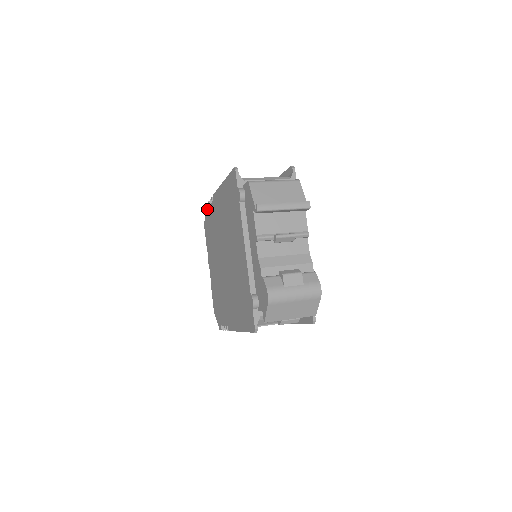
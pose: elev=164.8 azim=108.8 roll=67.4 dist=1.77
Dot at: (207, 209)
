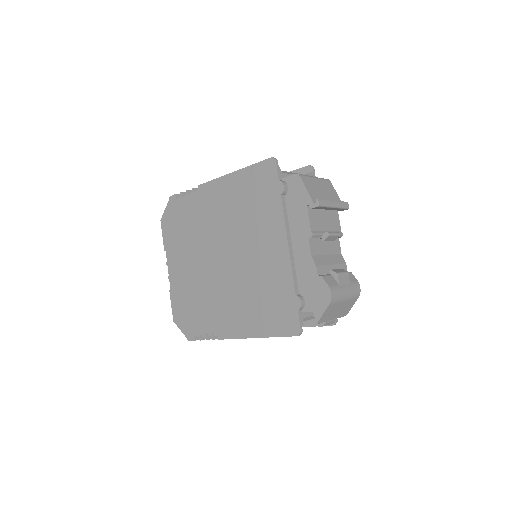
Dot at: (175, 201)
